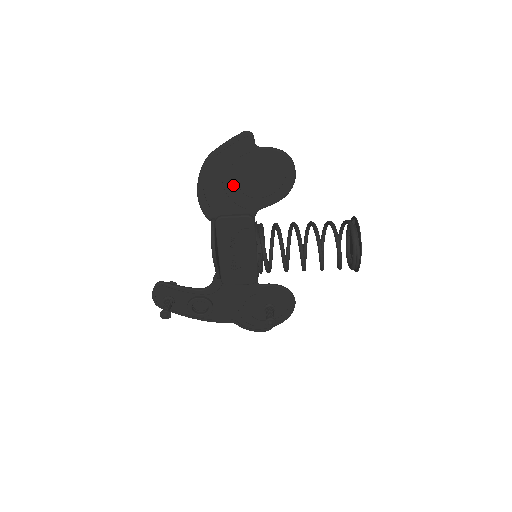
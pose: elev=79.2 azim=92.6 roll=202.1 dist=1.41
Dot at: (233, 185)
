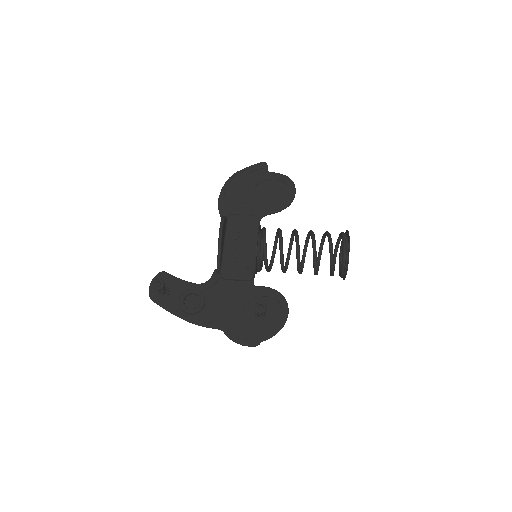
Dot at: (247, 194)
